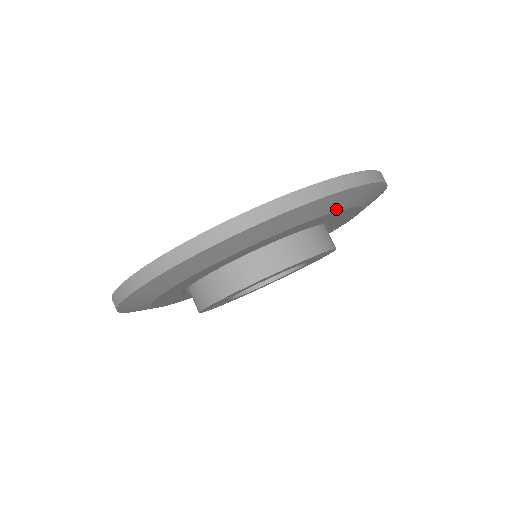
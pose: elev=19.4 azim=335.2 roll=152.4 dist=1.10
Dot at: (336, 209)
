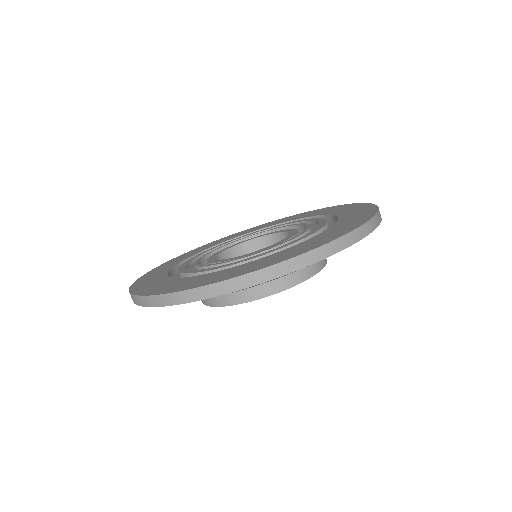
Dot at: occluded
